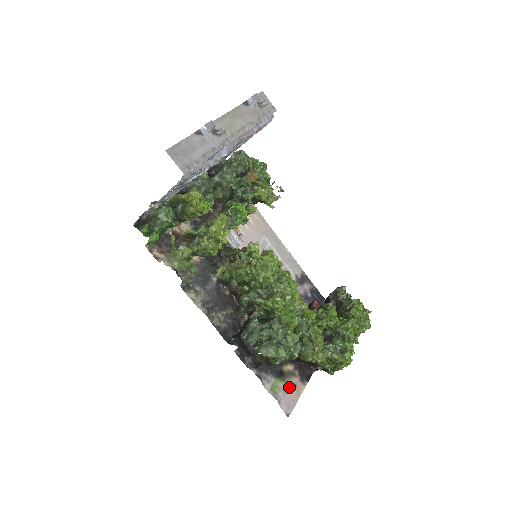
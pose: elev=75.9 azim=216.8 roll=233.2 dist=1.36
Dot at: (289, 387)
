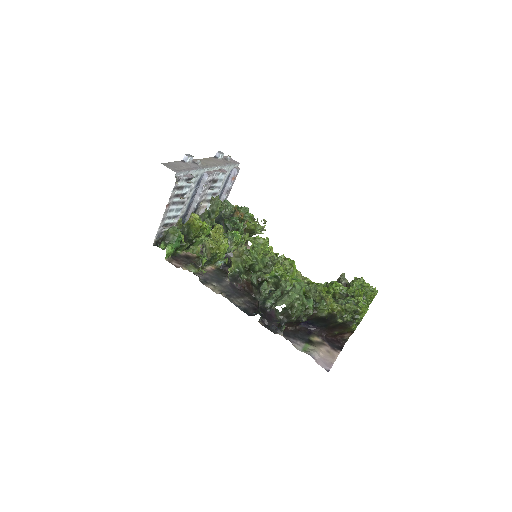
Dot at: (321, 351)
